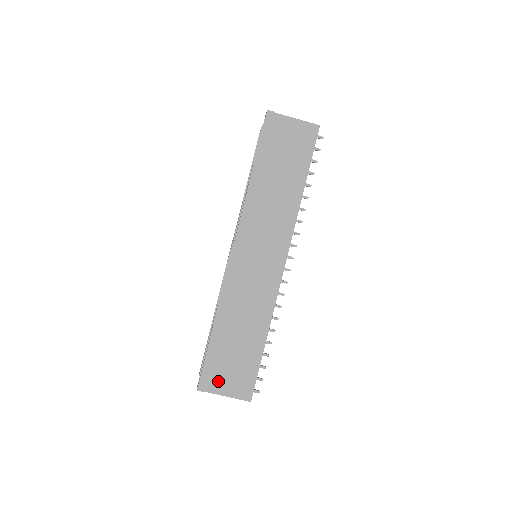
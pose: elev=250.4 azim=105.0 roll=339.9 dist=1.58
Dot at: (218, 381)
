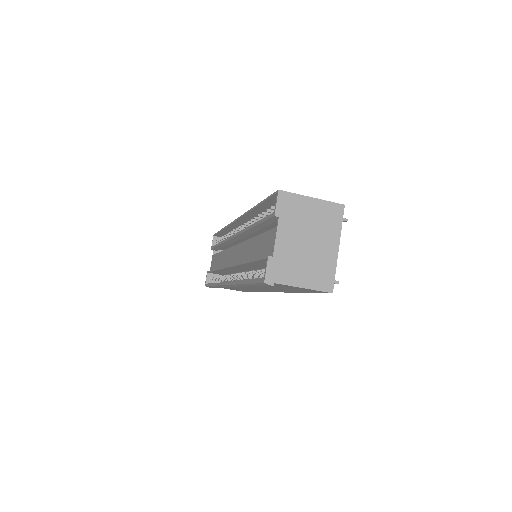
Dot at: (220, 287)
